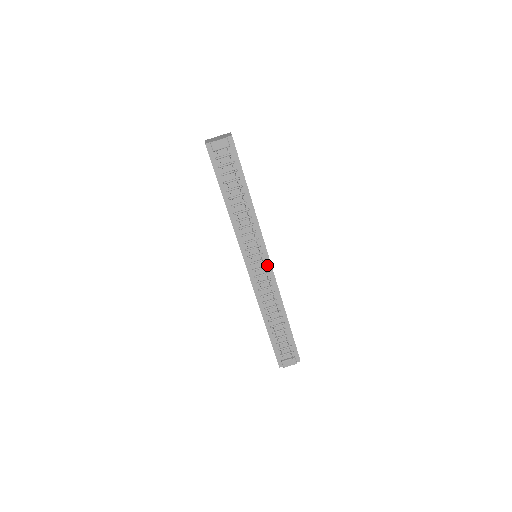
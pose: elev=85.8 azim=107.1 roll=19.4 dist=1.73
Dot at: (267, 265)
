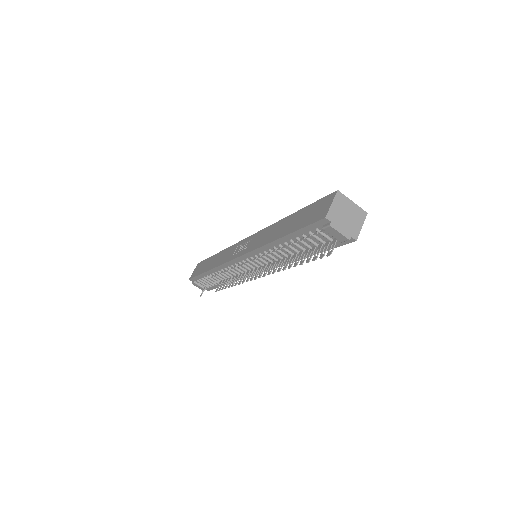
Dot at: occluded
